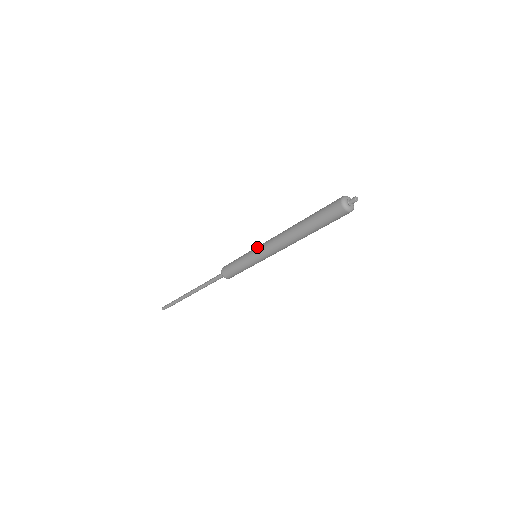
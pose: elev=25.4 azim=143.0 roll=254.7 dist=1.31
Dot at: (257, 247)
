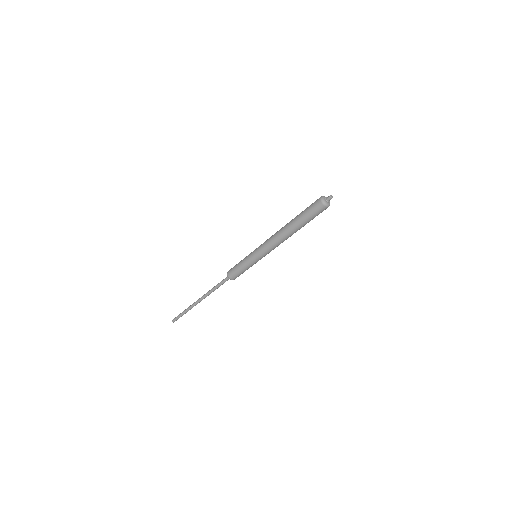
Dot at: occluded
